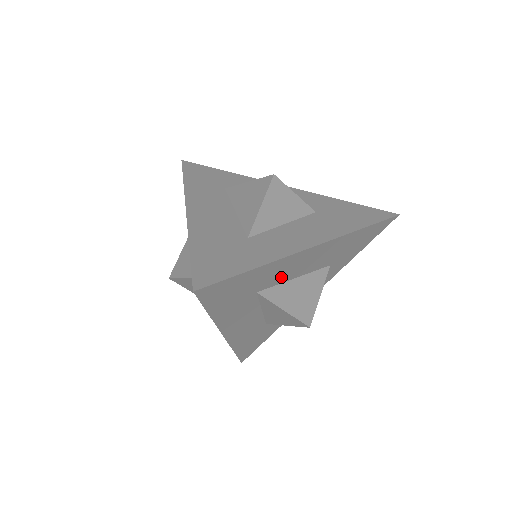
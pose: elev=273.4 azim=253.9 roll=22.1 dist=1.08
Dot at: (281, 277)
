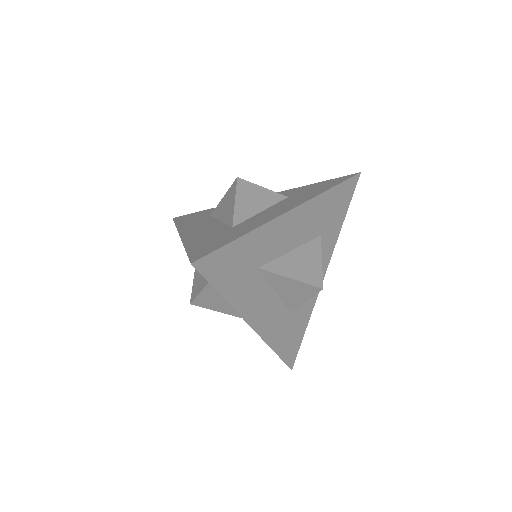
Dot at: (274, 249)
